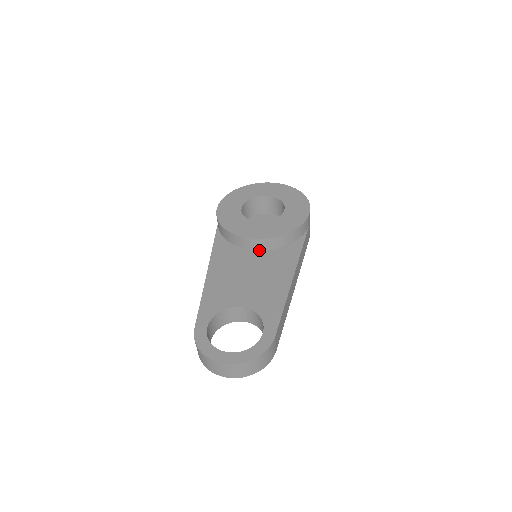
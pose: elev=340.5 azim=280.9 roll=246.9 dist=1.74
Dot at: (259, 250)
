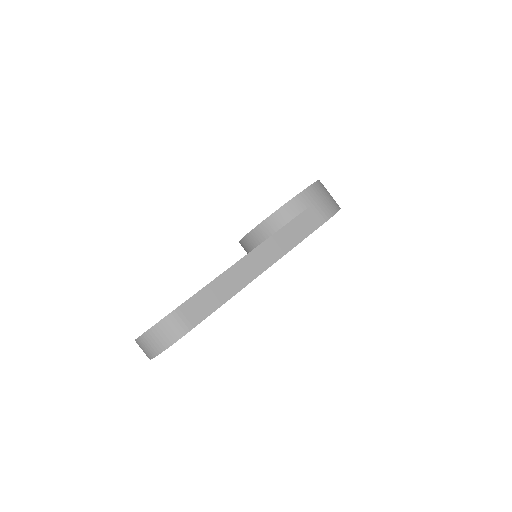
Dot at: occluded
